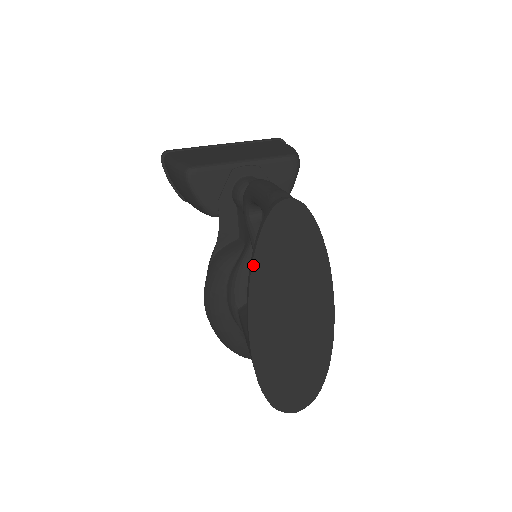
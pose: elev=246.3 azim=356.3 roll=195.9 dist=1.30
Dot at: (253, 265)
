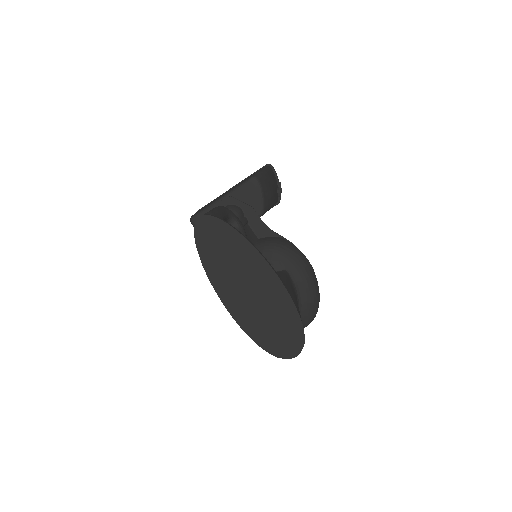
Dot at: (203, 265)
